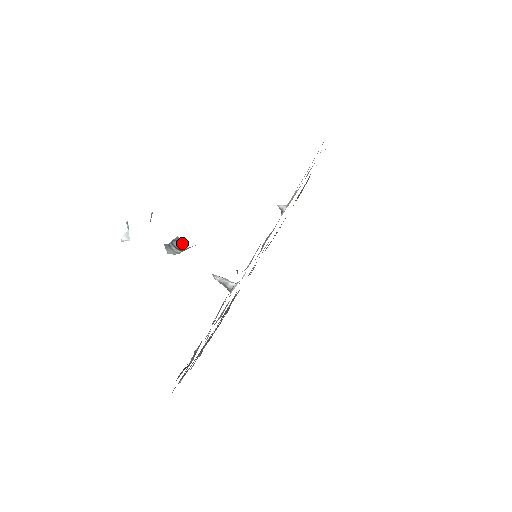
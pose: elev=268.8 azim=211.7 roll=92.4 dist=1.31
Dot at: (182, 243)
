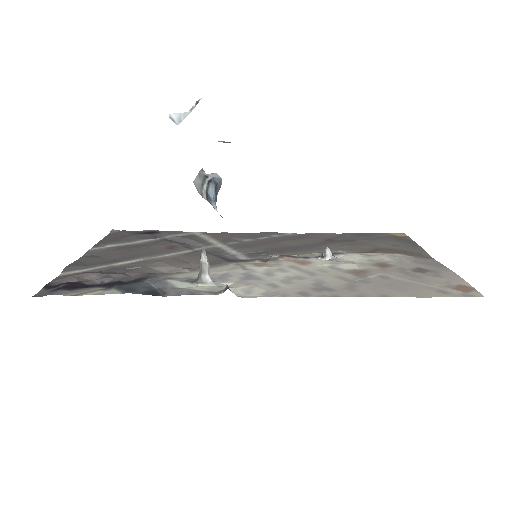
Dot at: (218, 191)
